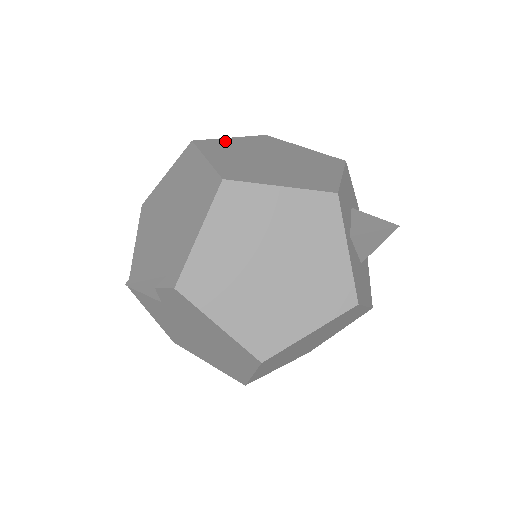
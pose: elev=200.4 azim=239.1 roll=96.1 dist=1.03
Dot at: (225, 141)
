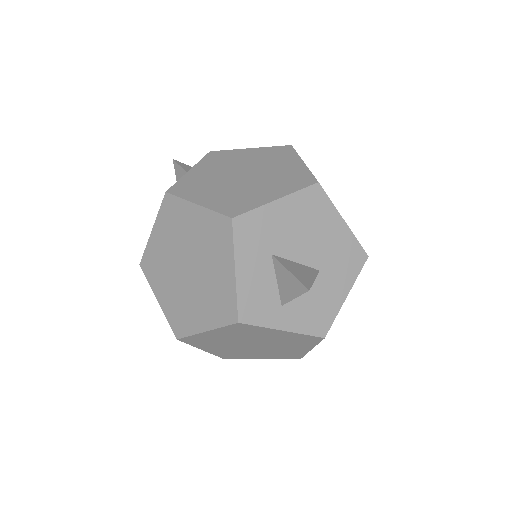
Dot at: (152, 246)
